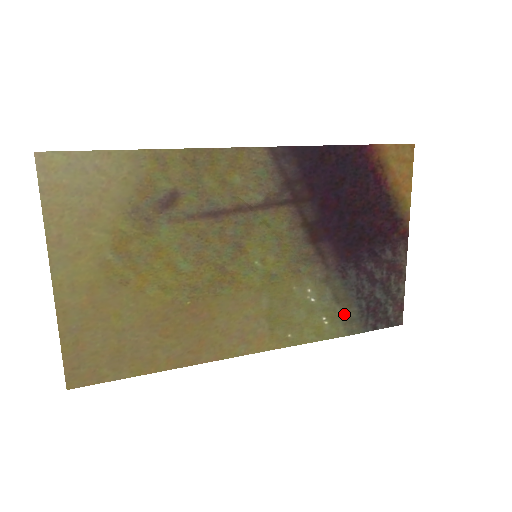
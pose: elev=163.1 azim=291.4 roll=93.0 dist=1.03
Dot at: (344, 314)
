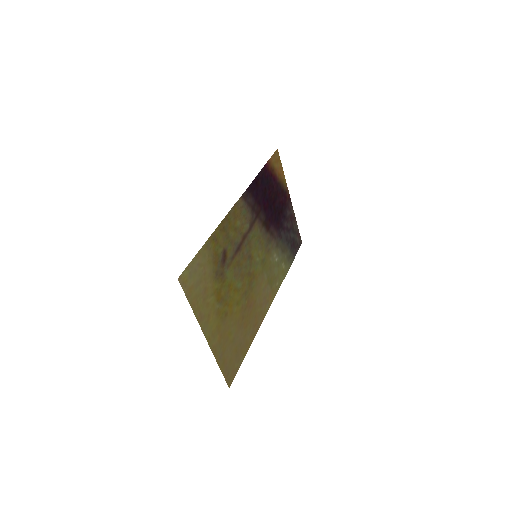
Dot at: (287, 256)
